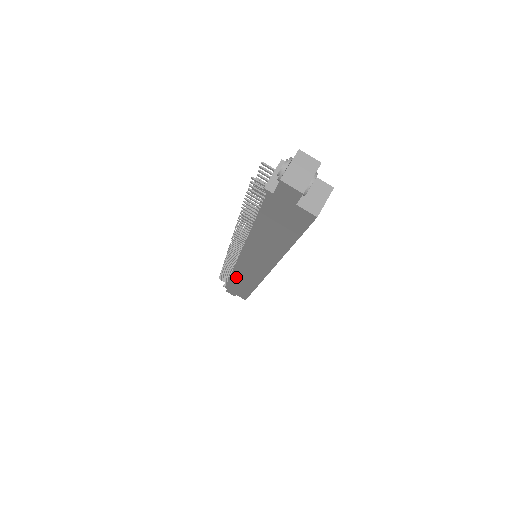
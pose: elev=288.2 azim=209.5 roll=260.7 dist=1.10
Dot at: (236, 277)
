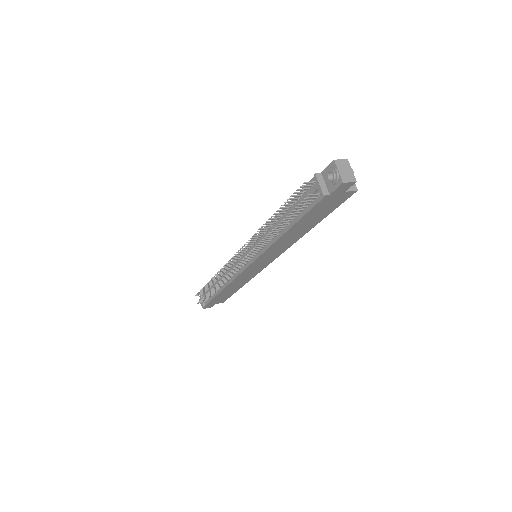
Dot at: (230, 286)
